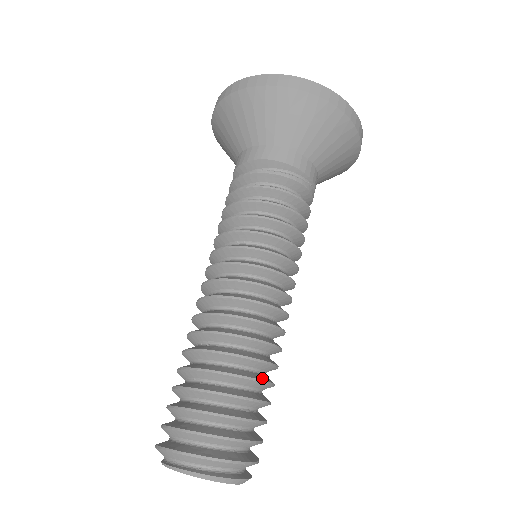
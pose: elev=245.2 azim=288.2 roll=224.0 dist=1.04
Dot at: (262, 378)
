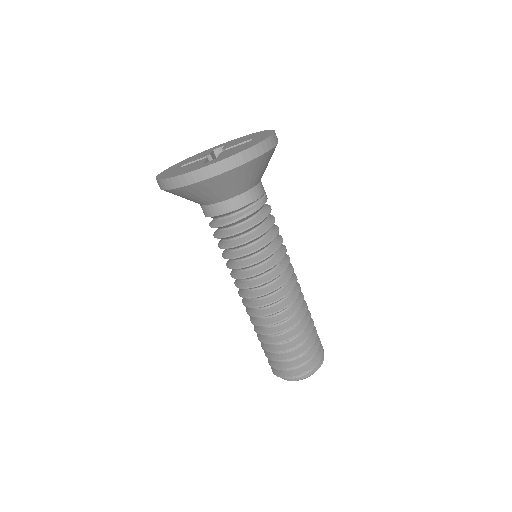
Dot at: (300, 329)
